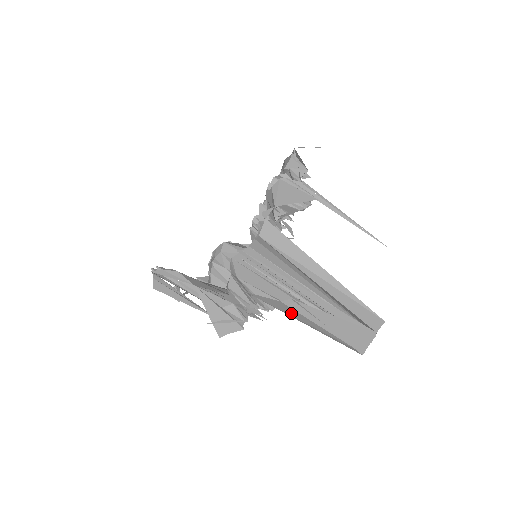
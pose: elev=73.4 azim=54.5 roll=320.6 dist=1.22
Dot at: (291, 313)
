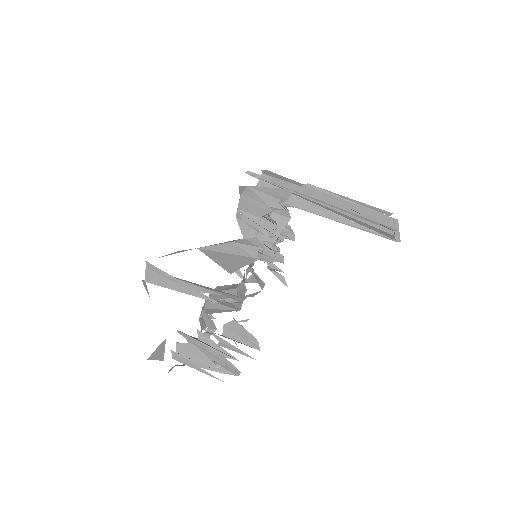
Dot at: occluded
